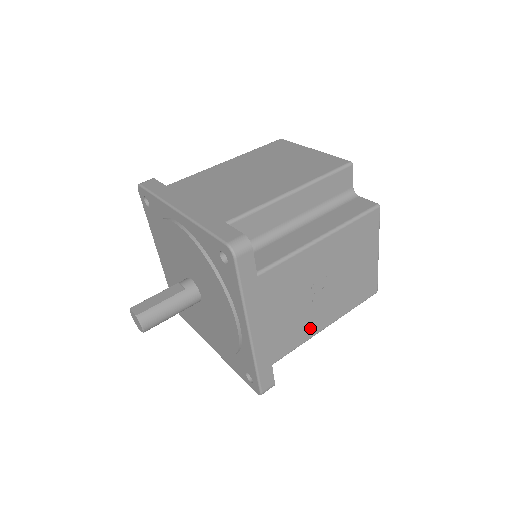
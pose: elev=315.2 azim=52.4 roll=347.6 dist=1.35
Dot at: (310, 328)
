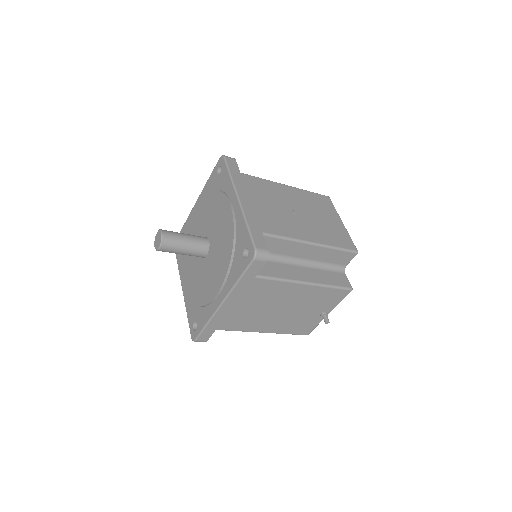
Dot at: (294, 232)
